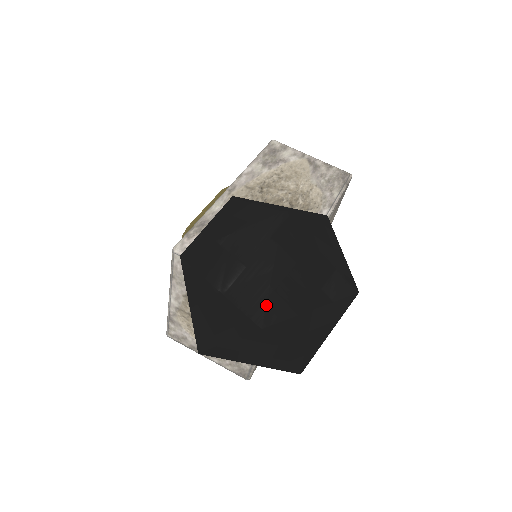
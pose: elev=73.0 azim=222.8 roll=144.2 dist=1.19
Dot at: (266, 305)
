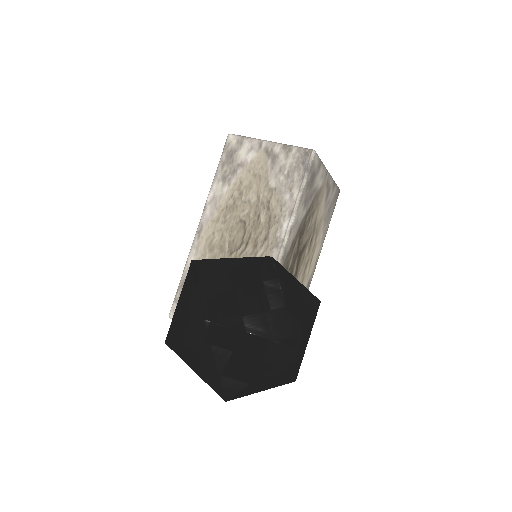
Dot at: (221, 387)
